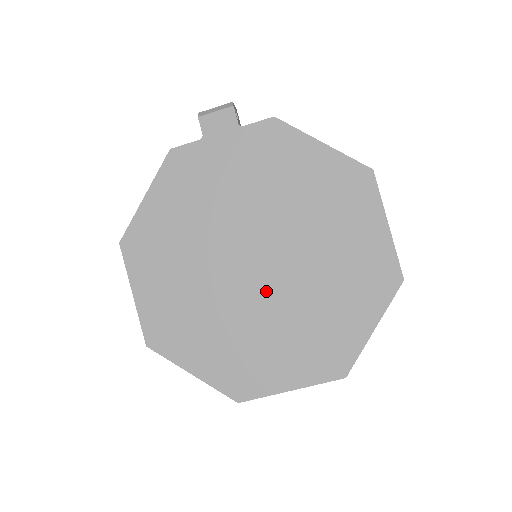
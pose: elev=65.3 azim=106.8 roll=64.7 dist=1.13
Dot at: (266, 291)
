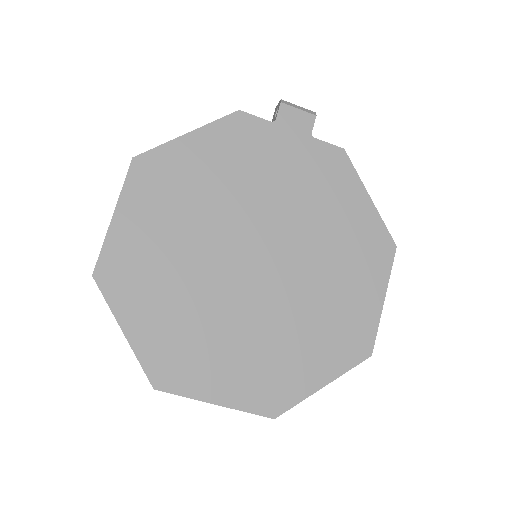
Dot at: (249, 293)
